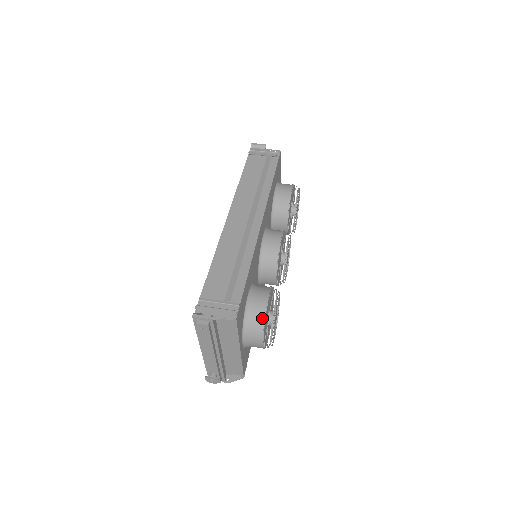
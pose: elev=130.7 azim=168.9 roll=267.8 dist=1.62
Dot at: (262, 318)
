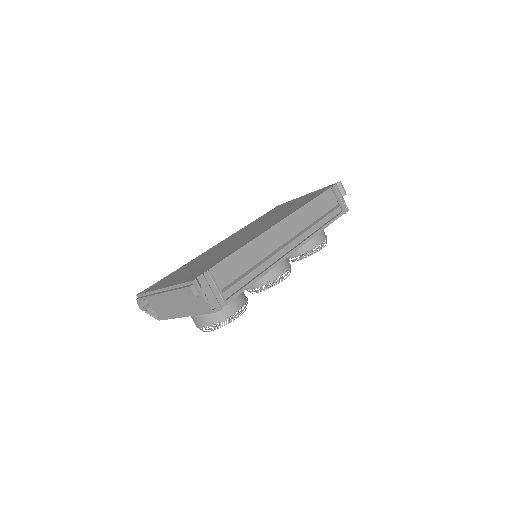
Dot at: (223, 317)
